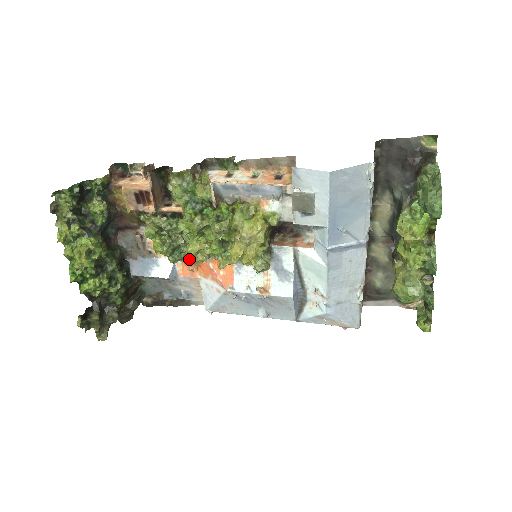
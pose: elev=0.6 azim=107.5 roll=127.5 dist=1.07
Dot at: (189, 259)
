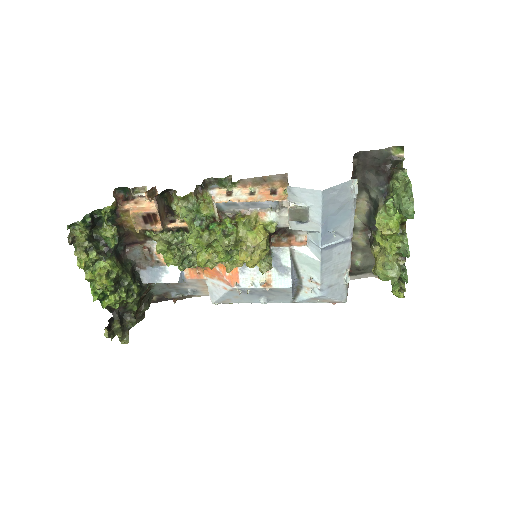
Dot at: occluded
